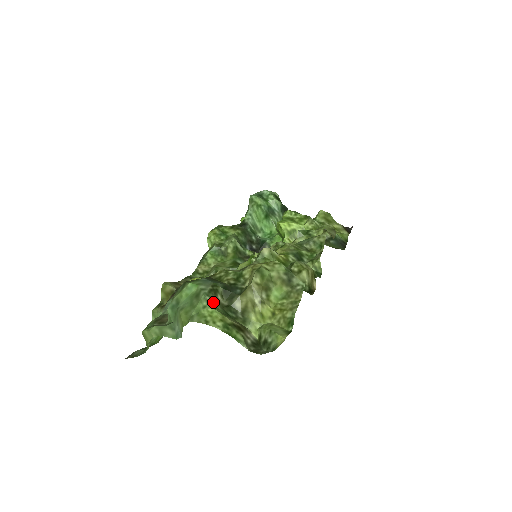
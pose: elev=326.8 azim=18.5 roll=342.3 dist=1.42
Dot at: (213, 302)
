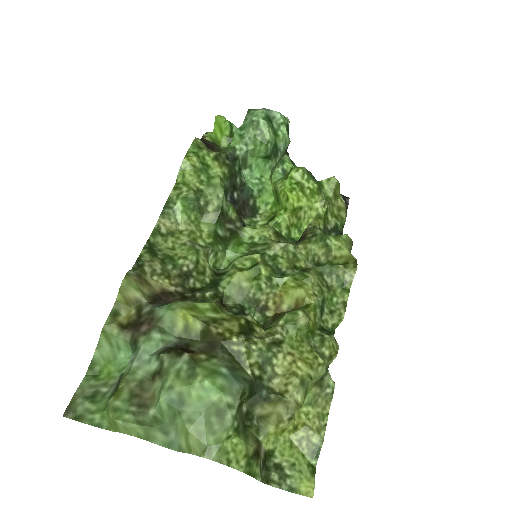
Dot at: (239, 425)
